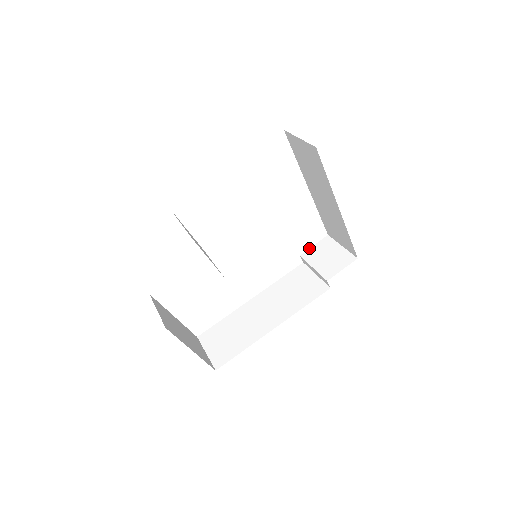
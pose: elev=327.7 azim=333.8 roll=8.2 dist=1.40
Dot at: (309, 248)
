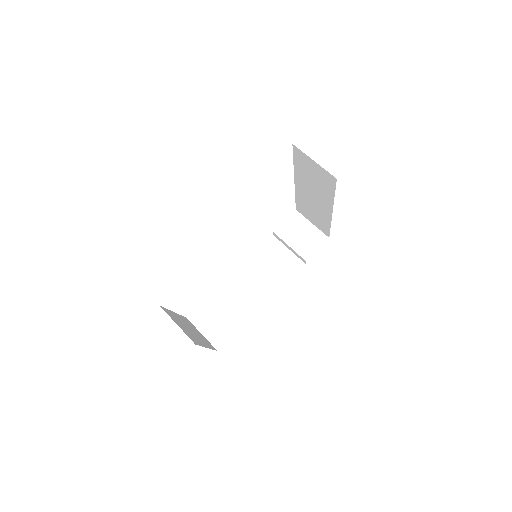
Dot at: (280, 224)
